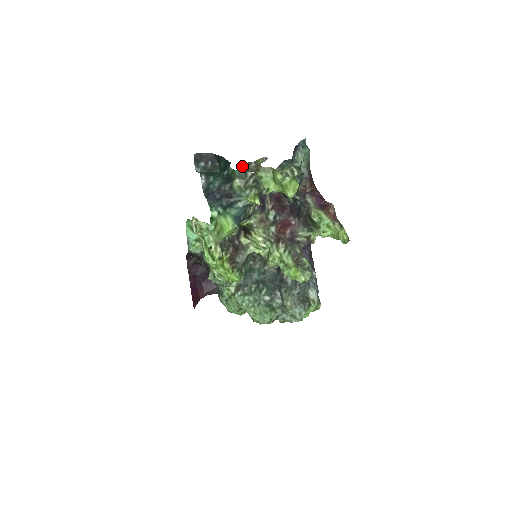
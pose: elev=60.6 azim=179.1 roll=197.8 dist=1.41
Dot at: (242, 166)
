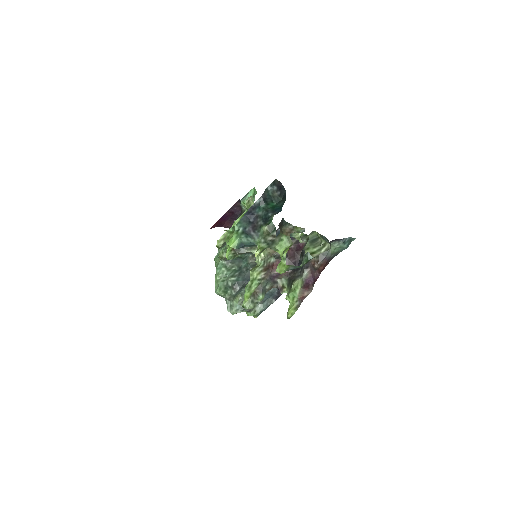
Dot at: (283, 221)
